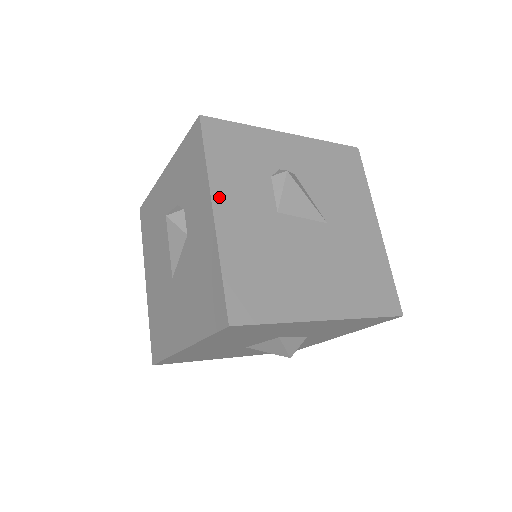
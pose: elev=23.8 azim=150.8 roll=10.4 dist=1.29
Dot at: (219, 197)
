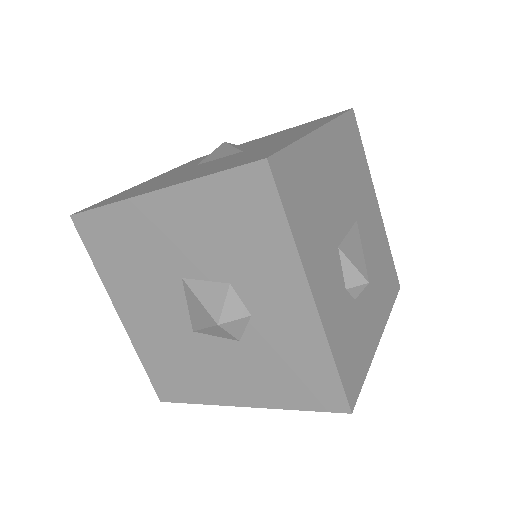
Dot at: (159, 176)
